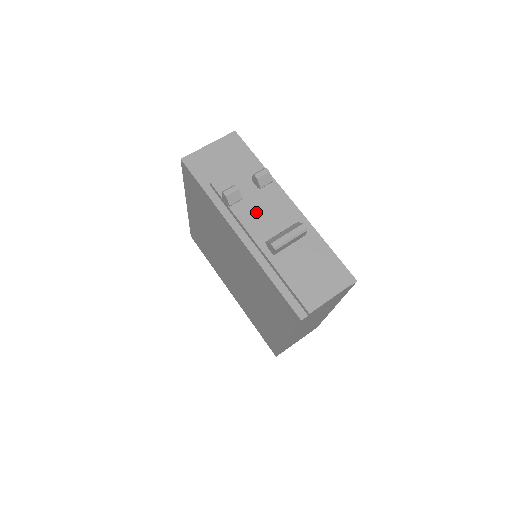
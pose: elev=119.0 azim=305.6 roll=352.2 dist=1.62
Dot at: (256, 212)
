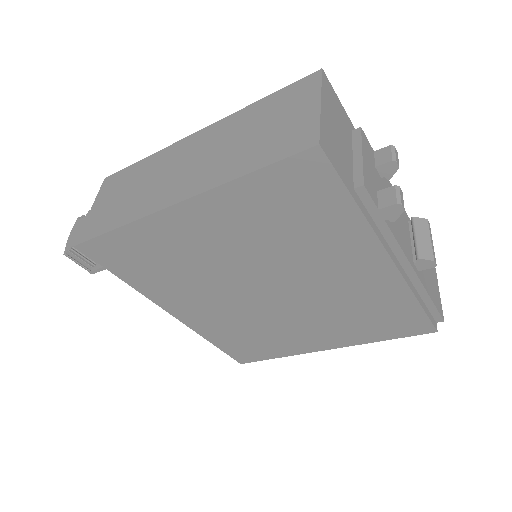
Dot at: occluded
